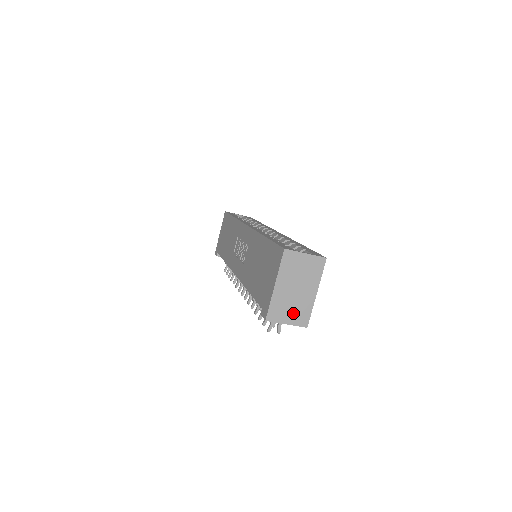
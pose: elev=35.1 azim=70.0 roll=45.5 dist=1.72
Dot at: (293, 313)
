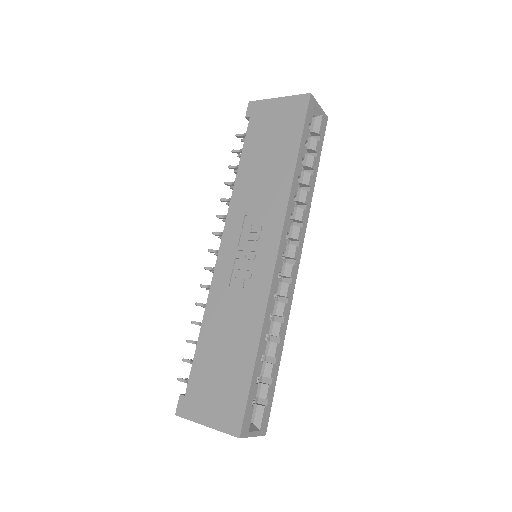
Dot at: occluded
